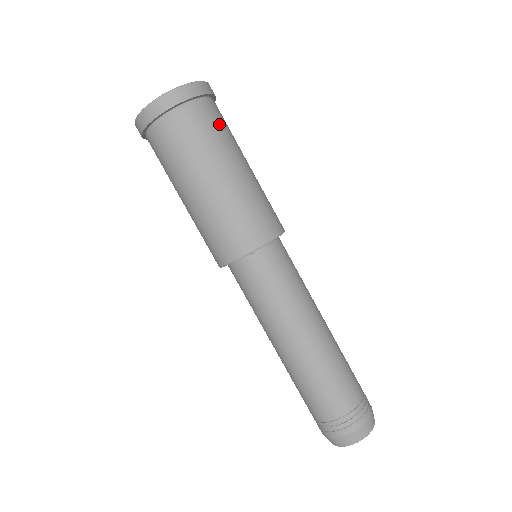
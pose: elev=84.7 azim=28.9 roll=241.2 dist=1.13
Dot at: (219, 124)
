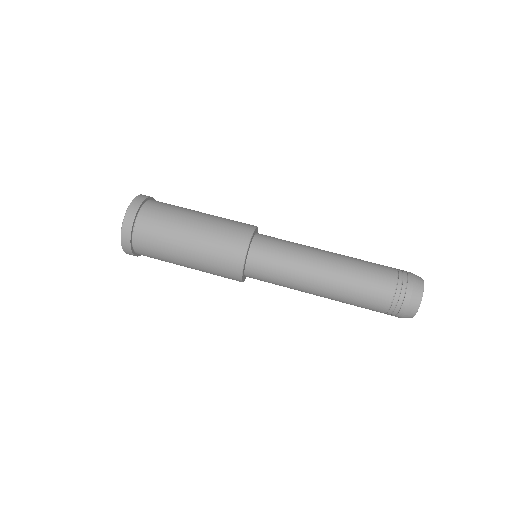
Dot at: occluded
